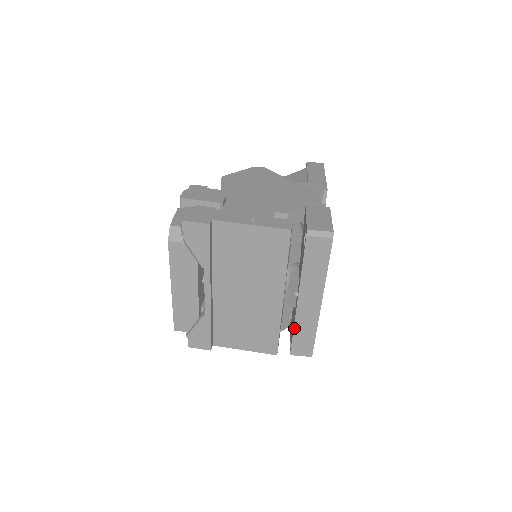
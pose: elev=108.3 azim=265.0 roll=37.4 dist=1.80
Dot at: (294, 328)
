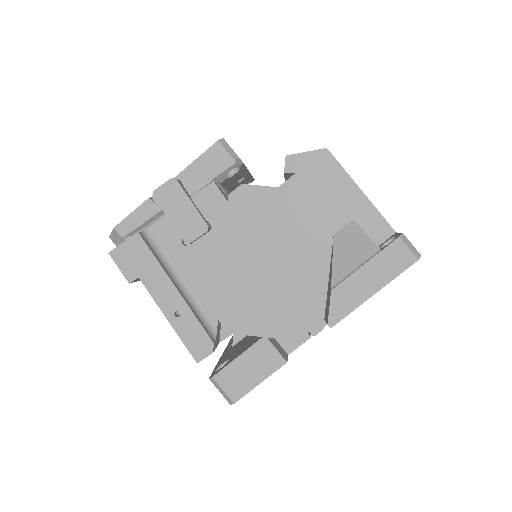
Dot at: occluded
